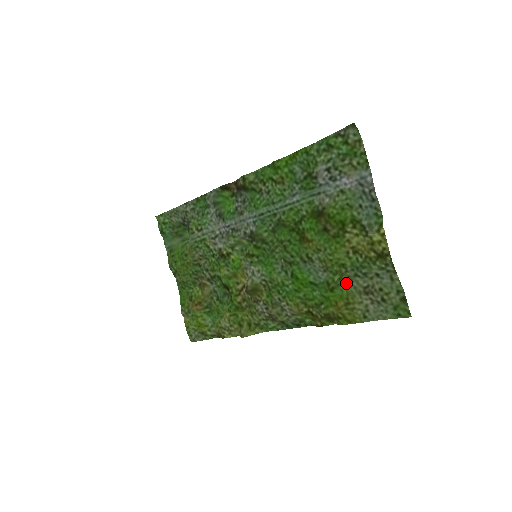
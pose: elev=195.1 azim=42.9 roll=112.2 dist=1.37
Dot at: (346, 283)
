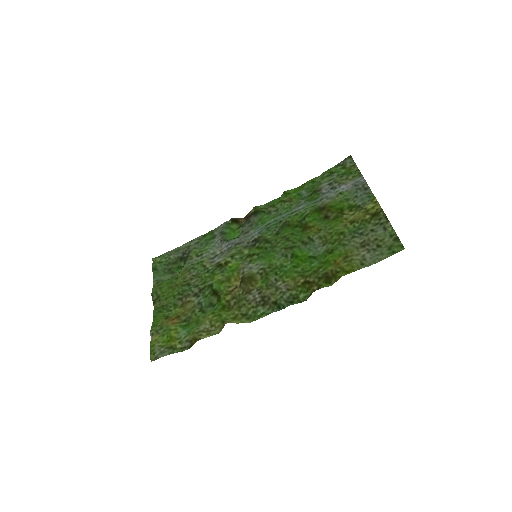
Dot at: (344, 245)
